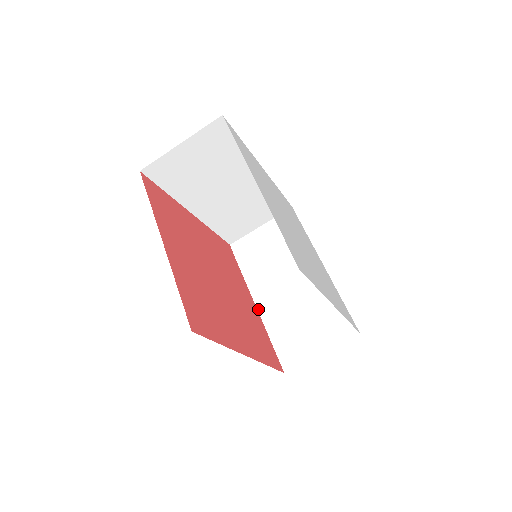
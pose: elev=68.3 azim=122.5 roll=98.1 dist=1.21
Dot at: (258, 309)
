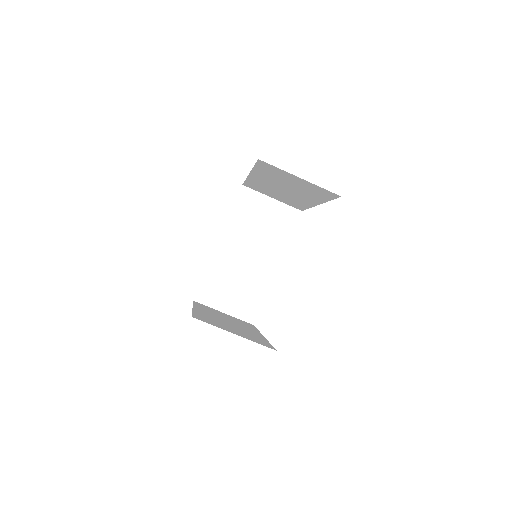
Dot at: (216, 248)
